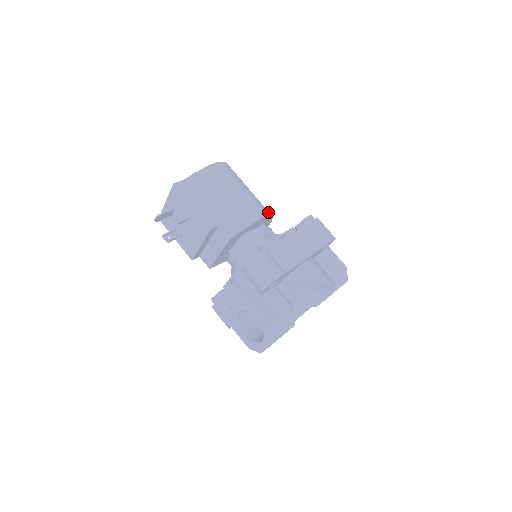
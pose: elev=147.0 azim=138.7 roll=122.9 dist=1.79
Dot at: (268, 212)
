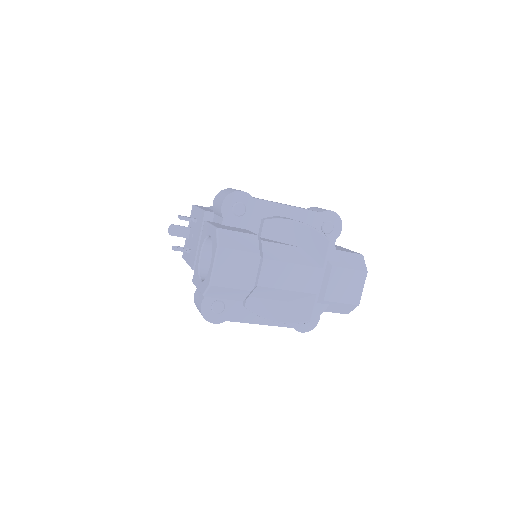
Dot at: occluded
